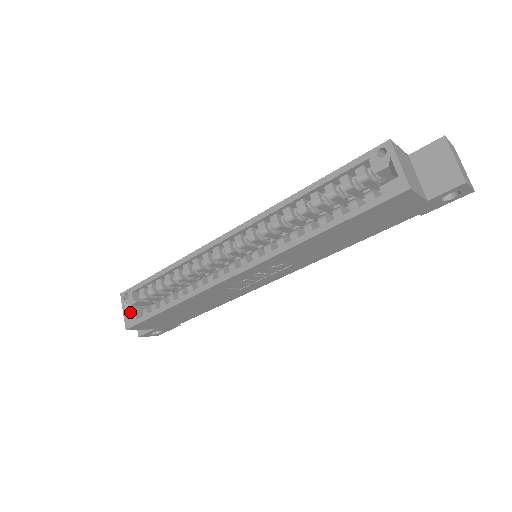
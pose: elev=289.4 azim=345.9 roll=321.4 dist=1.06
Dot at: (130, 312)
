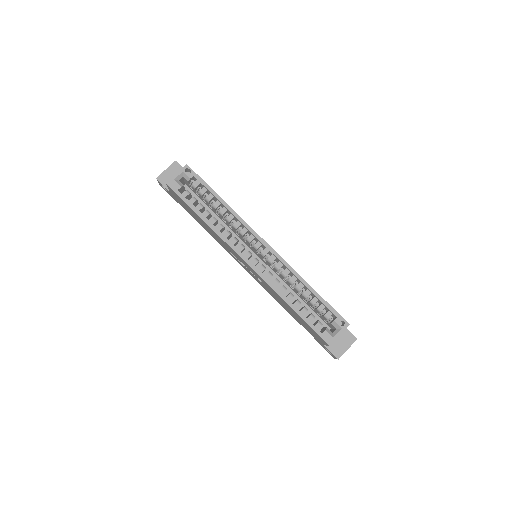
Dot at: (179, 179)
